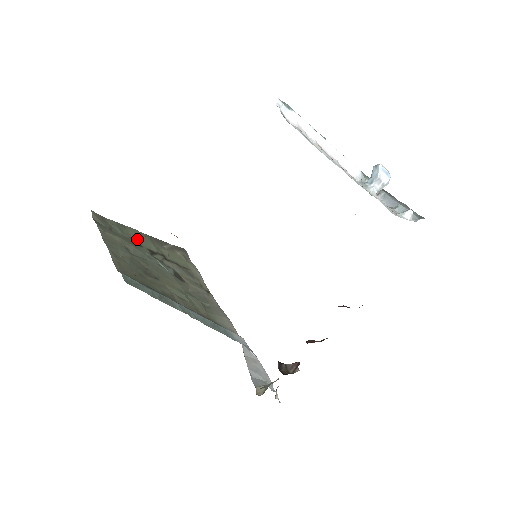
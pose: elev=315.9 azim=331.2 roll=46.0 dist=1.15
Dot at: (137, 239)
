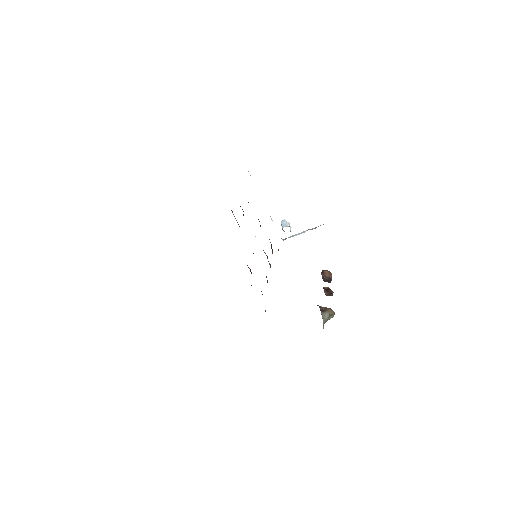
Dot at: occluded
